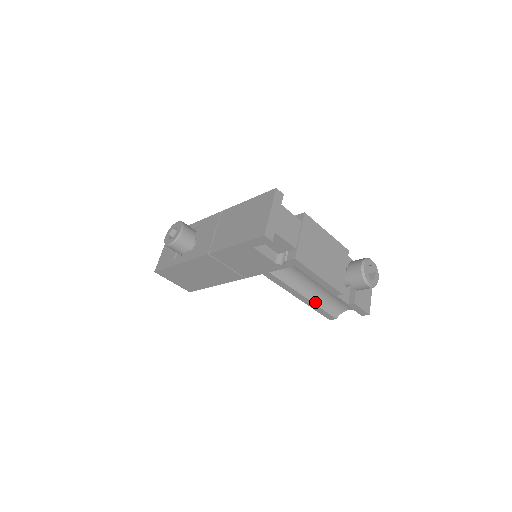
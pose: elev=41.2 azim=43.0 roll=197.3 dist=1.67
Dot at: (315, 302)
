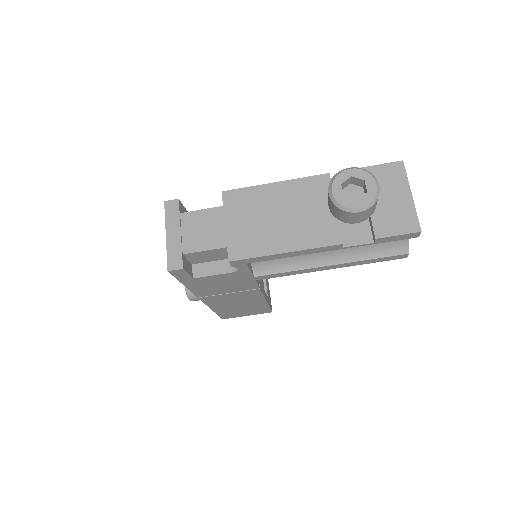
Dot at: (351, 260)
